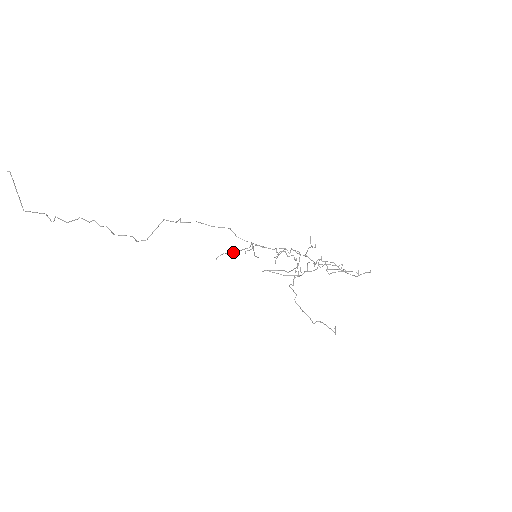
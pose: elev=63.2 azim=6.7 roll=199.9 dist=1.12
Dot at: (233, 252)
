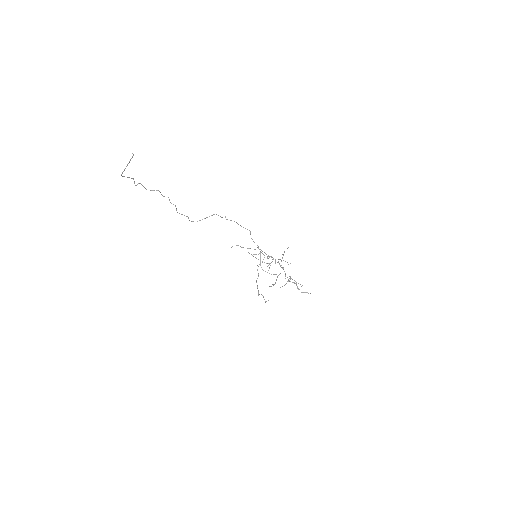
Dot at: occluded
